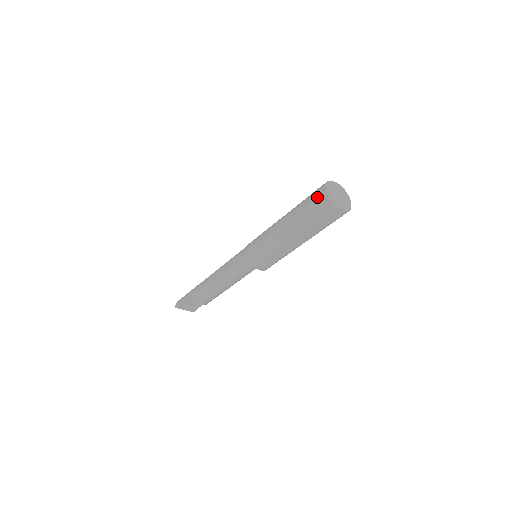
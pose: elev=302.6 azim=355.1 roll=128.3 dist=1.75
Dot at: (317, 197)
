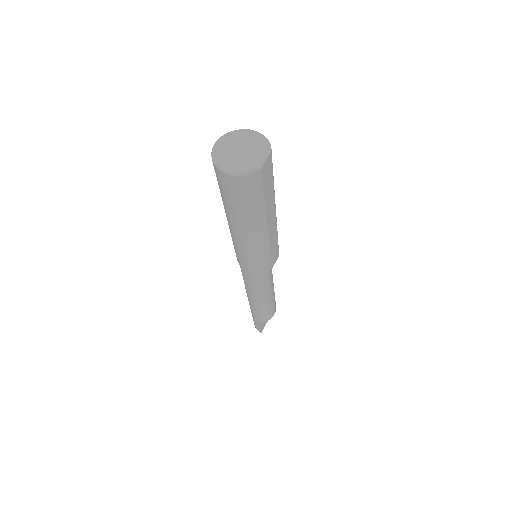
Dot at: (231, 187)
